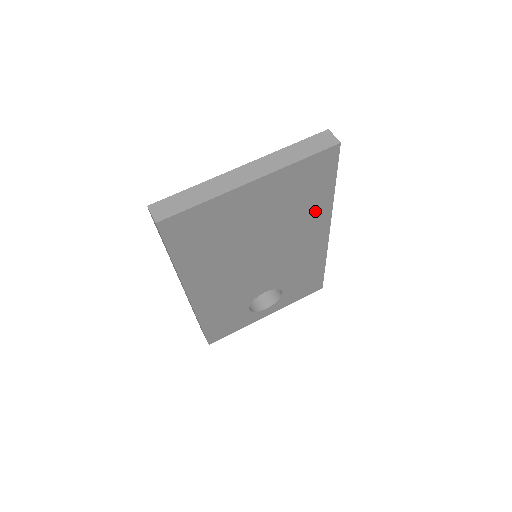
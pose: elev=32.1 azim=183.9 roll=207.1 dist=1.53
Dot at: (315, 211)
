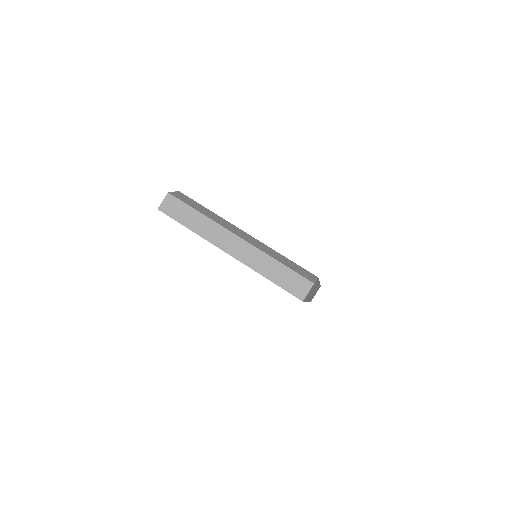
Dot at: occluded
